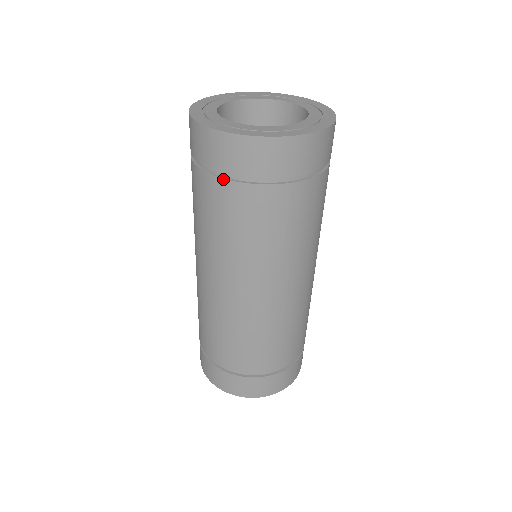
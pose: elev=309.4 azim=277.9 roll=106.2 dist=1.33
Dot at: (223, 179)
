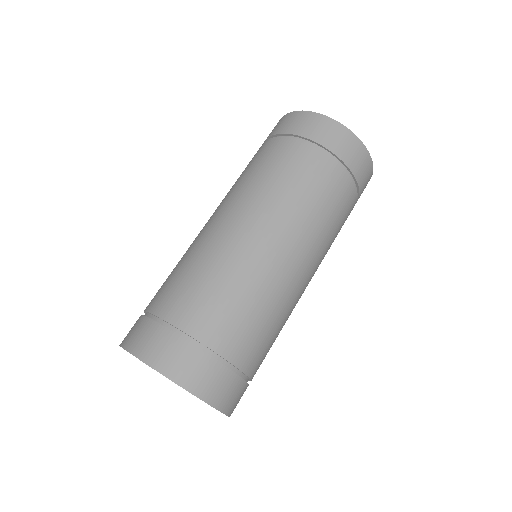
Dot at: (267, 140)
